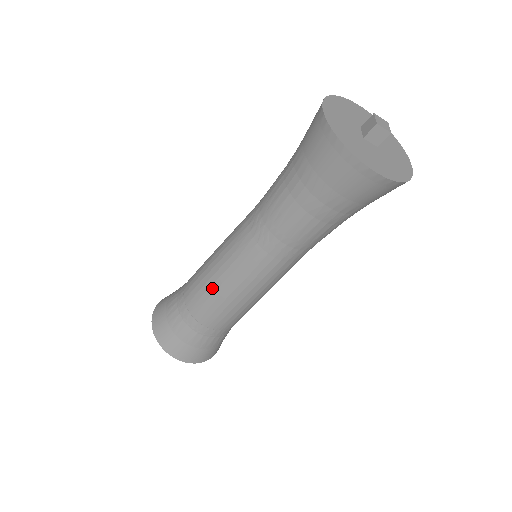
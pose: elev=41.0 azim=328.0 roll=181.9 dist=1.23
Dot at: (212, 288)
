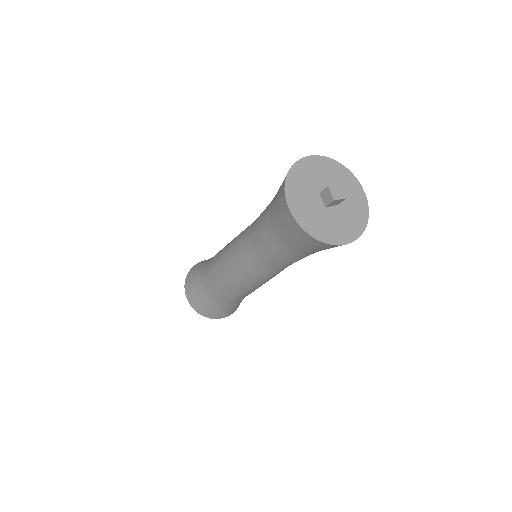
Dot at: (232, 288)
